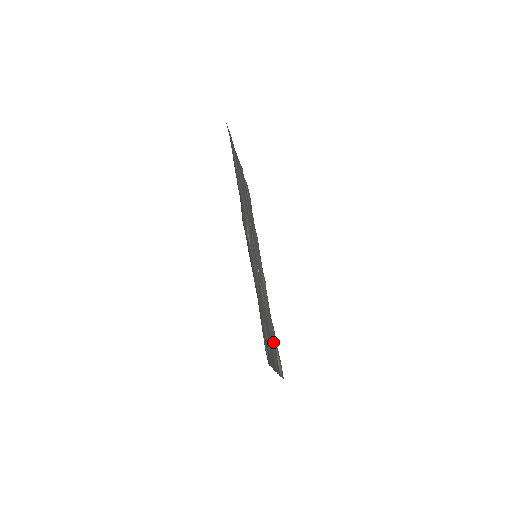
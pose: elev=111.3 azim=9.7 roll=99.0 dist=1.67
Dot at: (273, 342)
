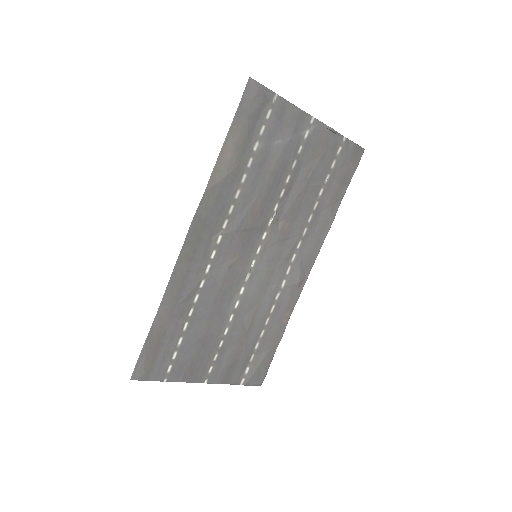
Dot at: (237, 351)
